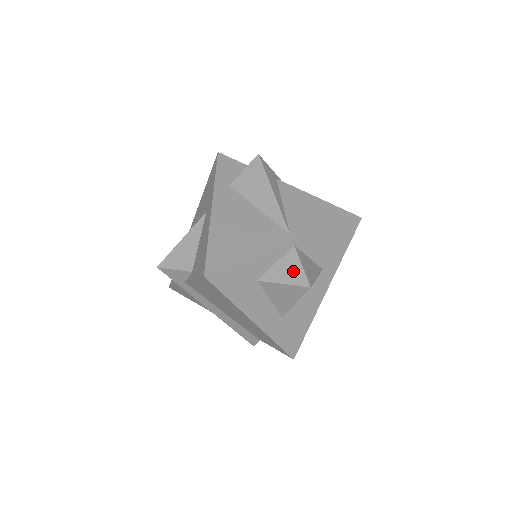
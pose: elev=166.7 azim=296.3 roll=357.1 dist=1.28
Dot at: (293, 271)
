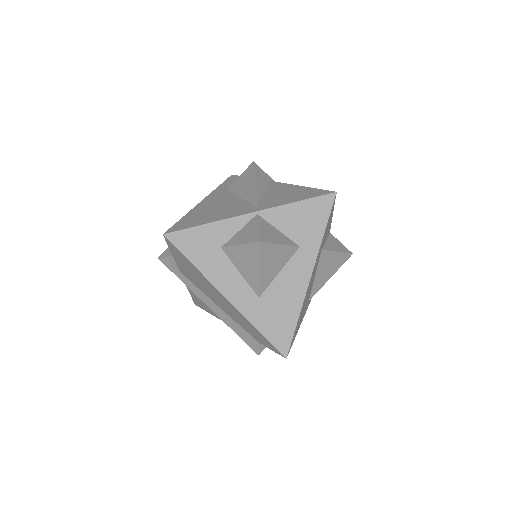
Dot at: (250, 233)
